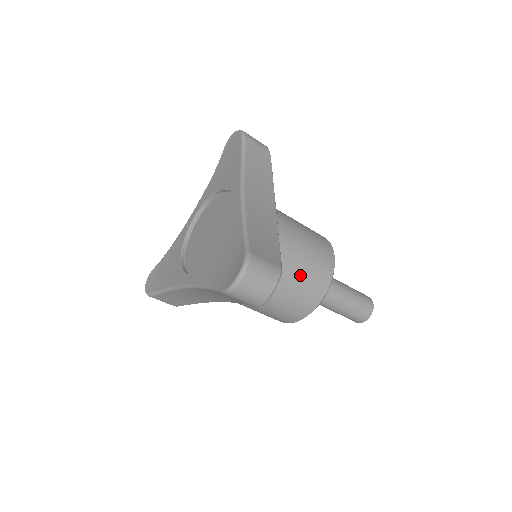
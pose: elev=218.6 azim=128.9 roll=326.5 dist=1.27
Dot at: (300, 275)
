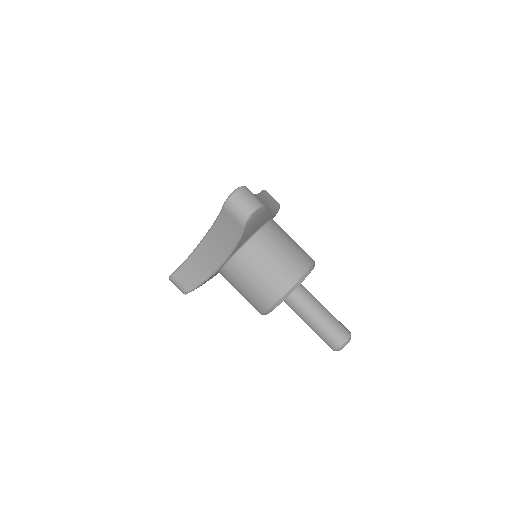
Dot at: (283, 253)
